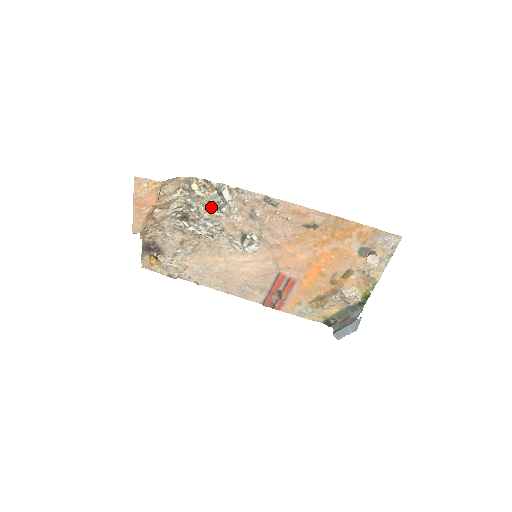
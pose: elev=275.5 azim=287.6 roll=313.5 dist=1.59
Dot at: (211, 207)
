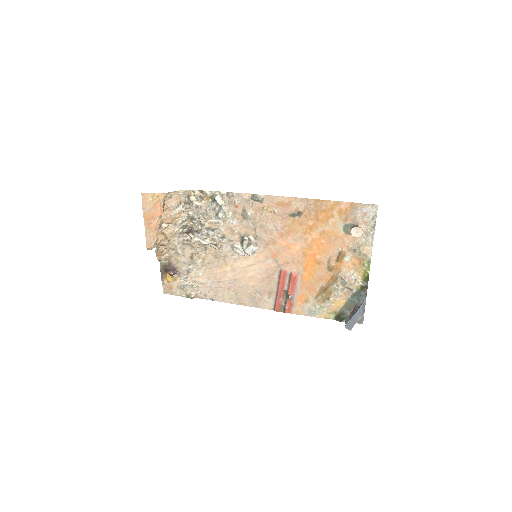
Dot at: (209, 216)
